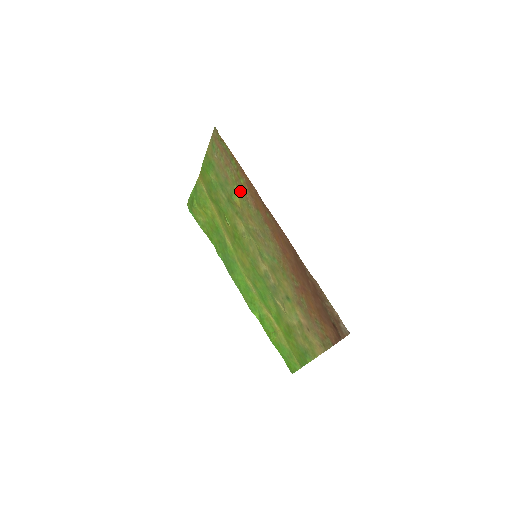
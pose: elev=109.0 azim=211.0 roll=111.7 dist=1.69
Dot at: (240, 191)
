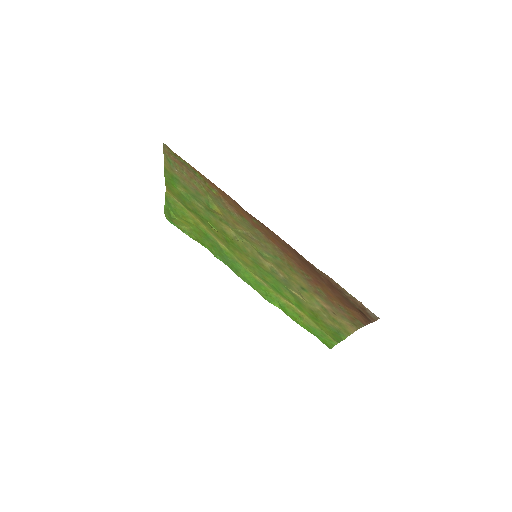
Dot at: (216, 201)
